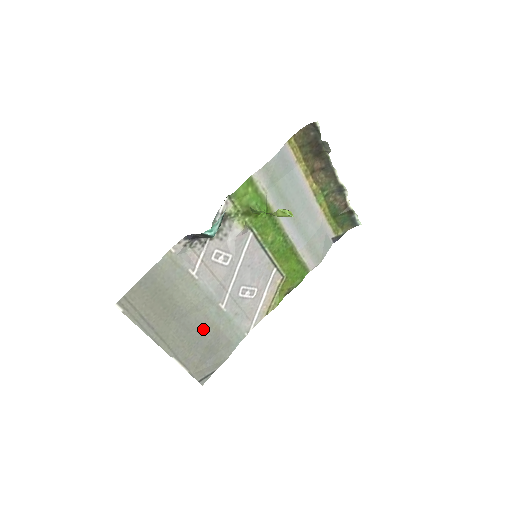
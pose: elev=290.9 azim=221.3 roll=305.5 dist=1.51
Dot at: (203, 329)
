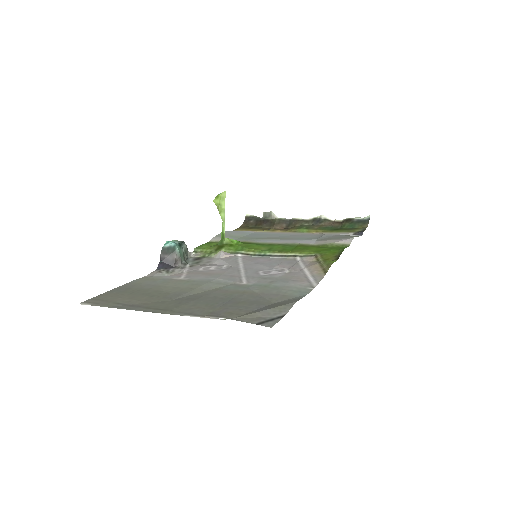
Dot at: (224, 296)
